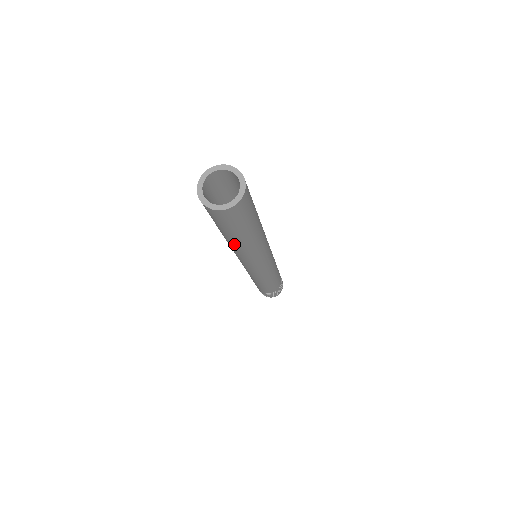
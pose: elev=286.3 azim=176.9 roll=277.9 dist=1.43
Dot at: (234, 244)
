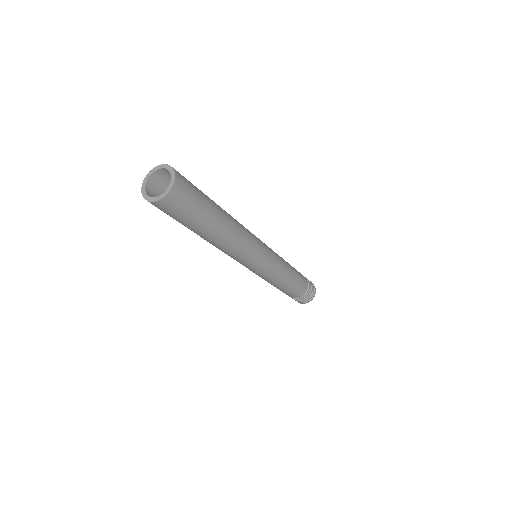
Dot at: occluded
